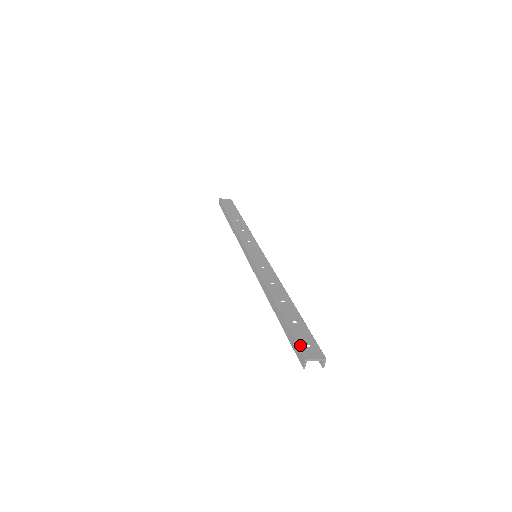
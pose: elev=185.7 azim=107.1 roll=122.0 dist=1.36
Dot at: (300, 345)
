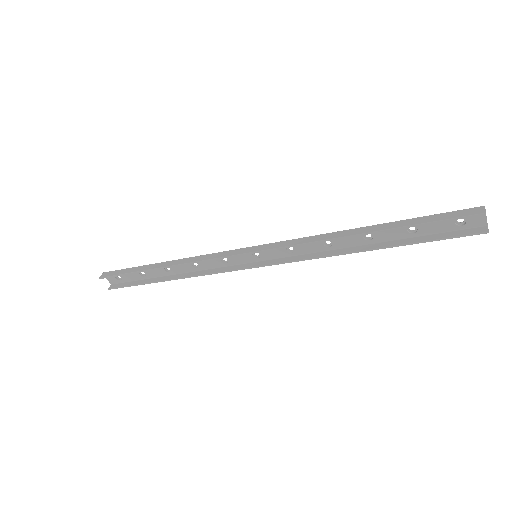
Dot at: (458, 212)
